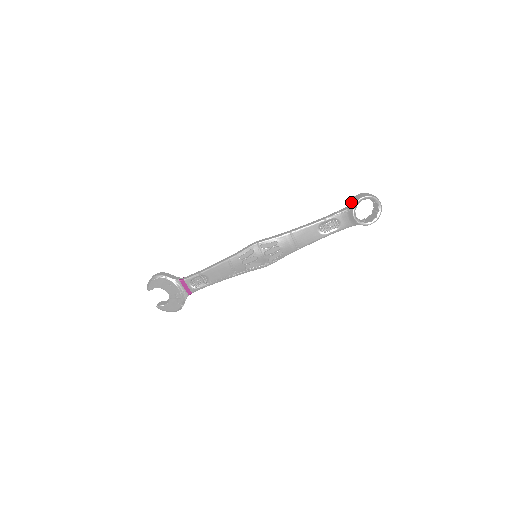
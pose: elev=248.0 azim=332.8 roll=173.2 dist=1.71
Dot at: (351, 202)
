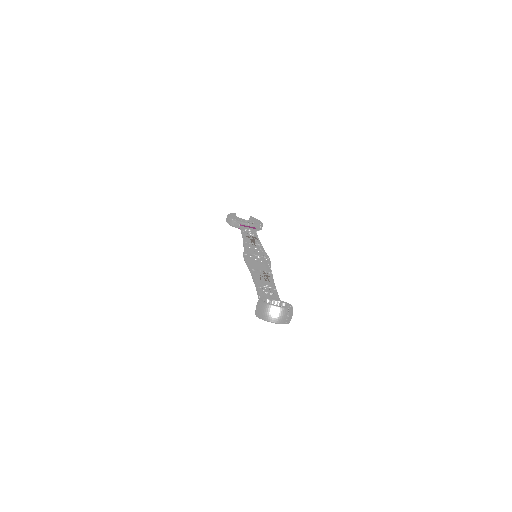
Dot at: occluded
